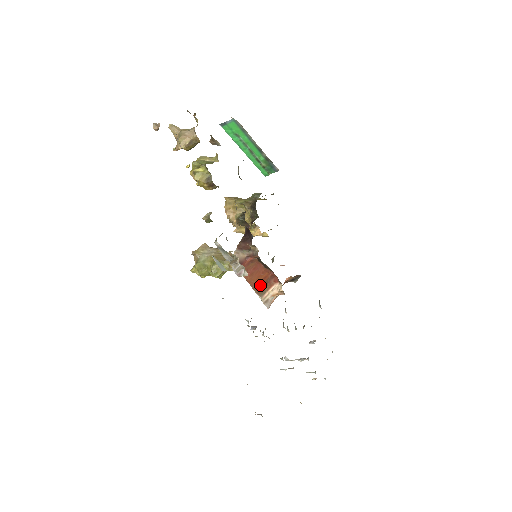
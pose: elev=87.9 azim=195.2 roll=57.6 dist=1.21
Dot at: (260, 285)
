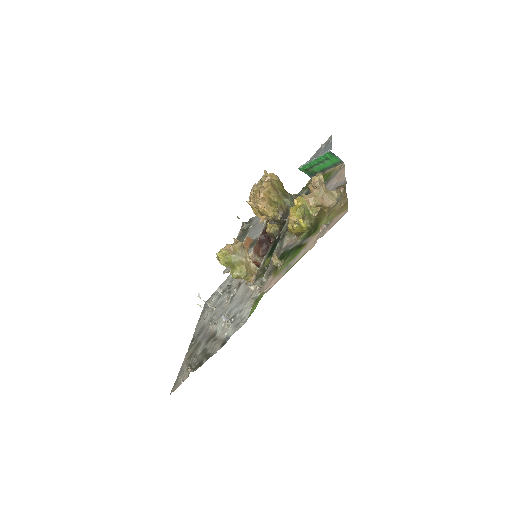
Dot at: occluded
